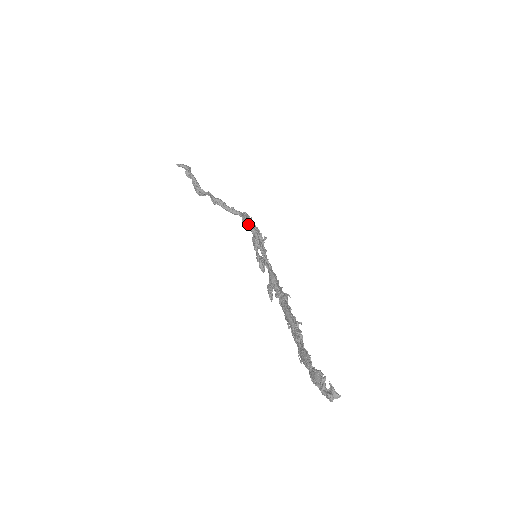
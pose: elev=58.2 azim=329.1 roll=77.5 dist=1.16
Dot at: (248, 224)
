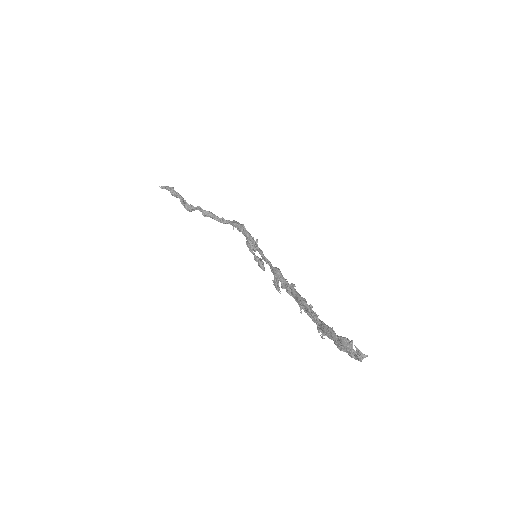
Dot at: (241, 230)
